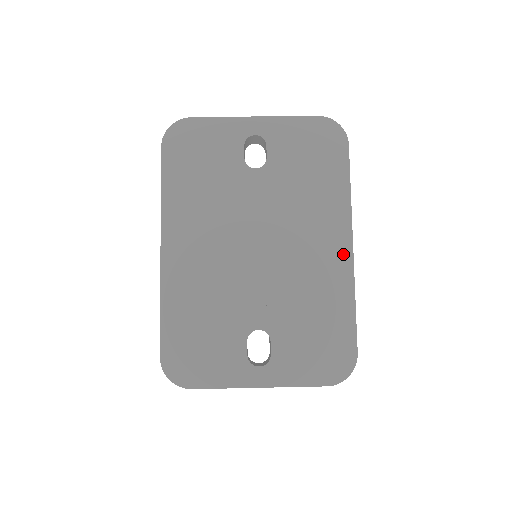
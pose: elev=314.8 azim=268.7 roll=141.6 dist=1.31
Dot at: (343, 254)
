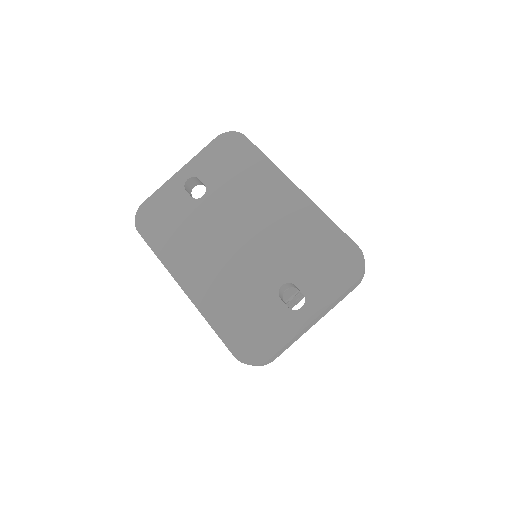
Dot at: (296, 197)
